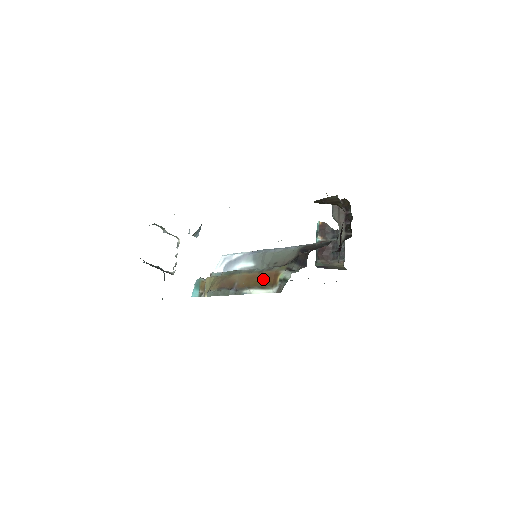
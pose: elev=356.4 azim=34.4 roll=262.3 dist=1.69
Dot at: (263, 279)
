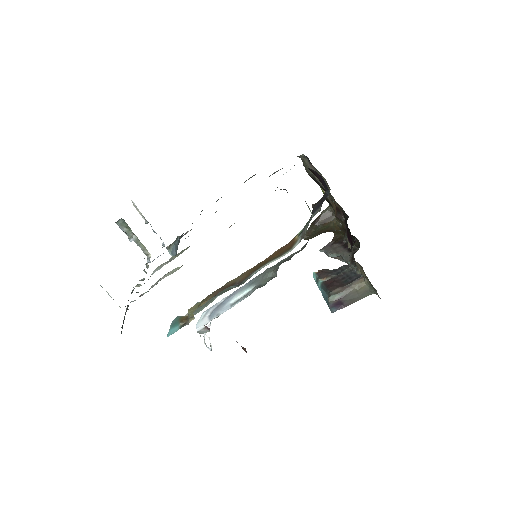
Dot at: (275, 254)
